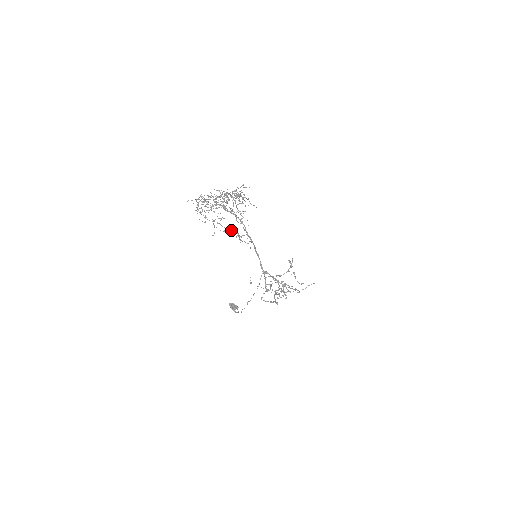
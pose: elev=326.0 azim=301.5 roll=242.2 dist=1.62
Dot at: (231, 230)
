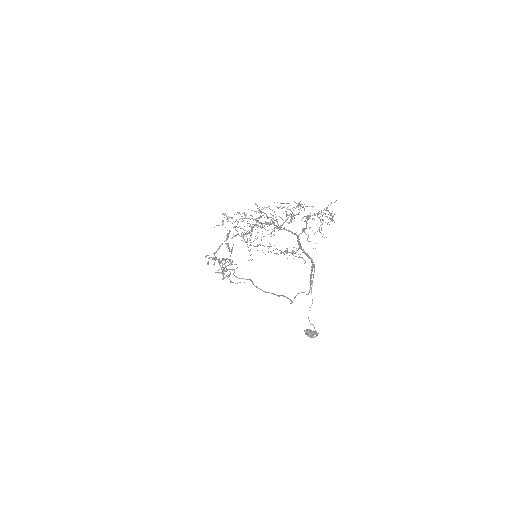
Dot at: (287, 250)
